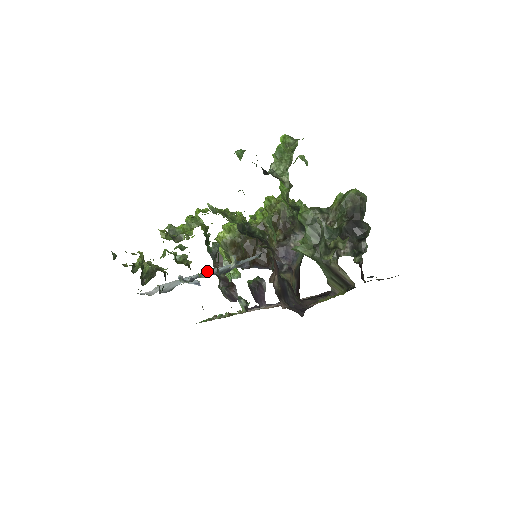
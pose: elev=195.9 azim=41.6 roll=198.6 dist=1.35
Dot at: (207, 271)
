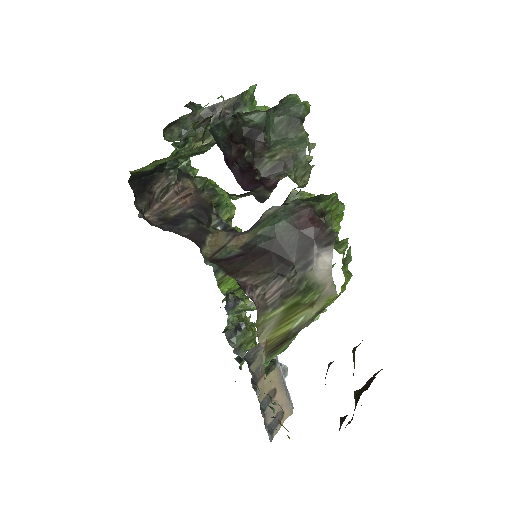
Dot at: occluded
